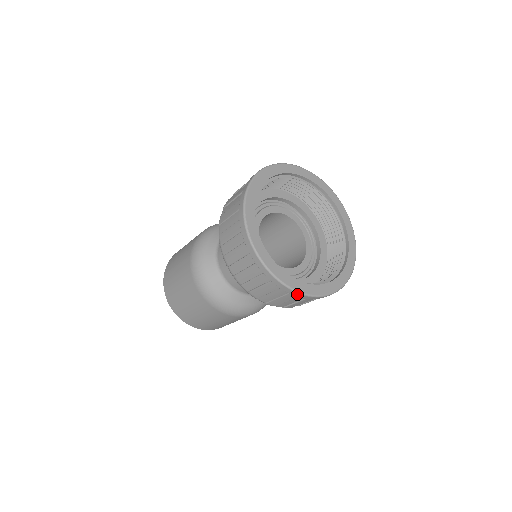
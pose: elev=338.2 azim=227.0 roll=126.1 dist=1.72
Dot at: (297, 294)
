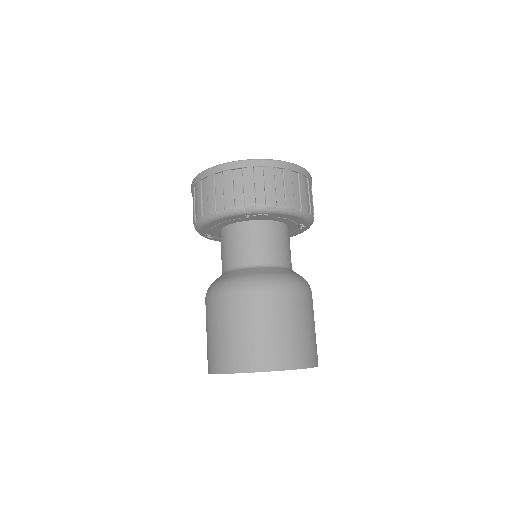
Dot at: (301, 169)
